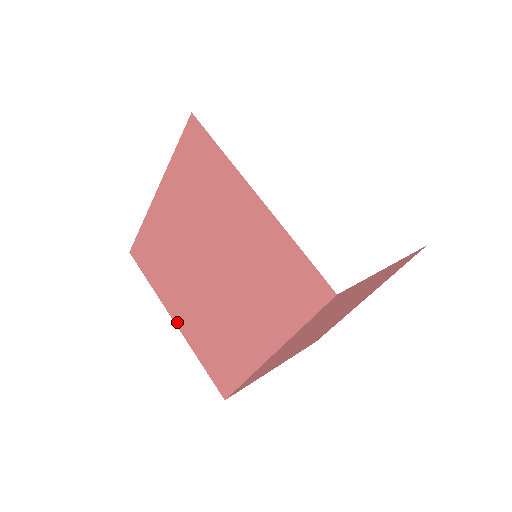
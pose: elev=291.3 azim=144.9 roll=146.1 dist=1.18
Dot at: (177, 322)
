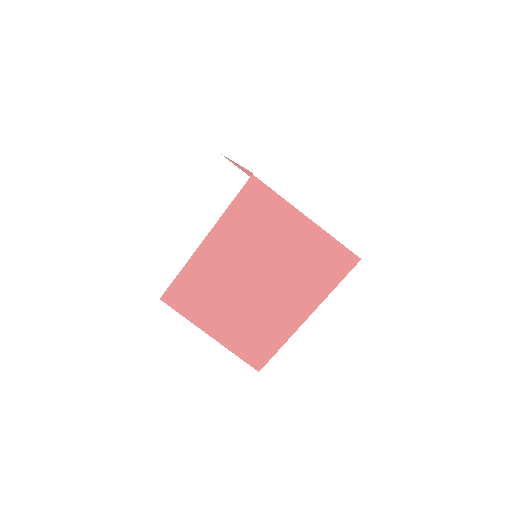
Dot at: occluded
